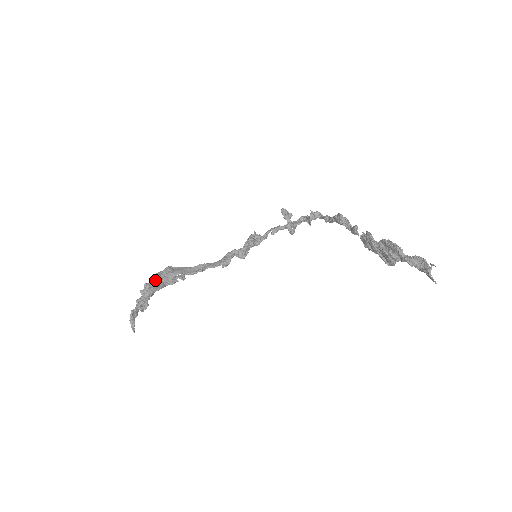
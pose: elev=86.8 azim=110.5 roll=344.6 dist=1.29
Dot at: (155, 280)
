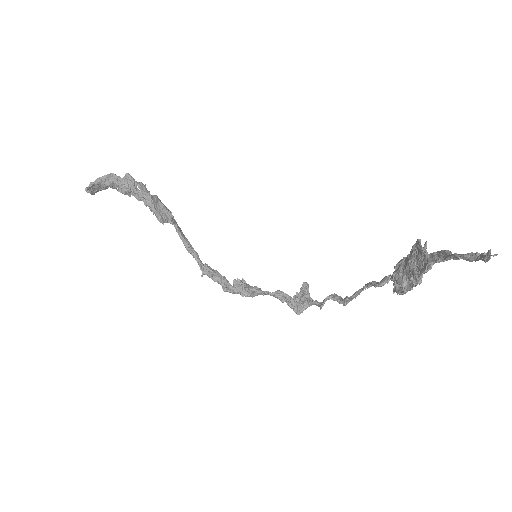
Dot at: (154, 197)
